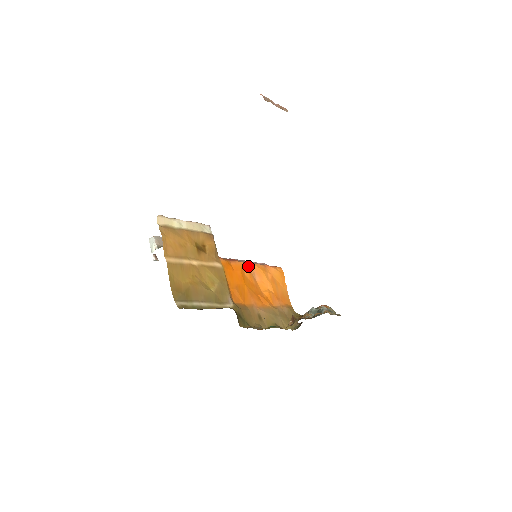
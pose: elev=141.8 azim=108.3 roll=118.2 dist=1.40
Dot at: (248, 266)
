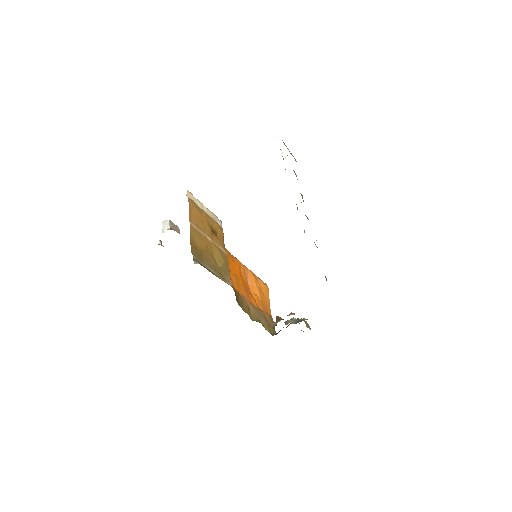
Dot at: (244, 268)
